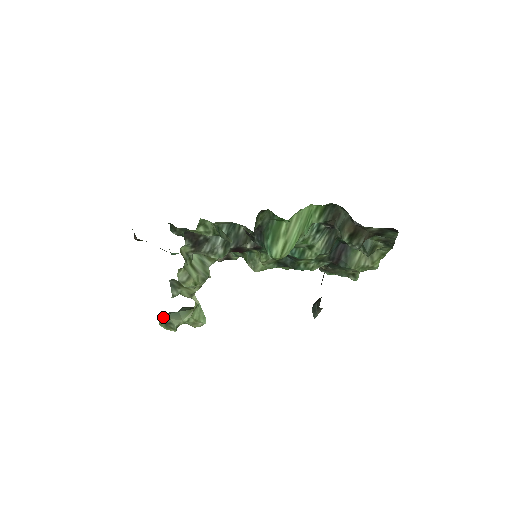
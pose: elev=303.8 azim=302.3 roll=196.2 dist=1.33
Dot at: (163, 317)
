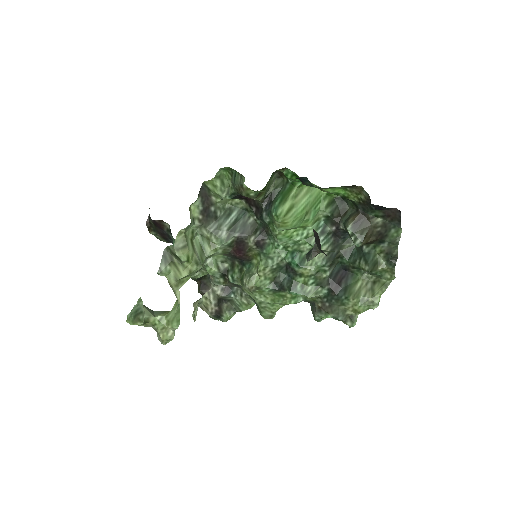
Dot at: (136, 306)
